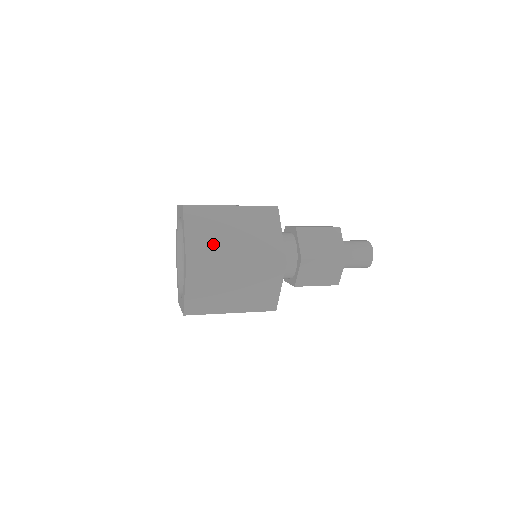
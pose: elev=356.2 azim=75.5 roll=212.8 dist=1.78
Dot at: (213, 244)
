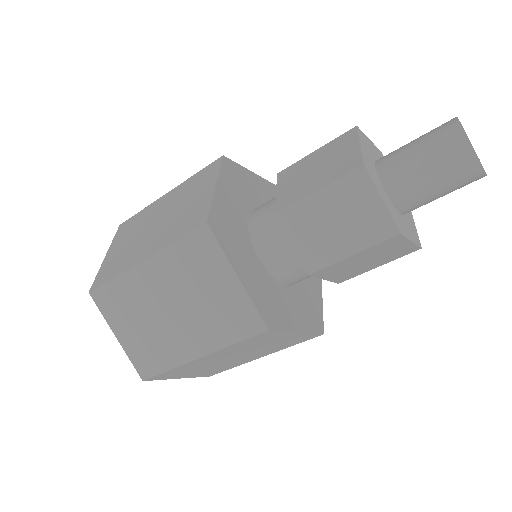
Dot at: (127, 251)
